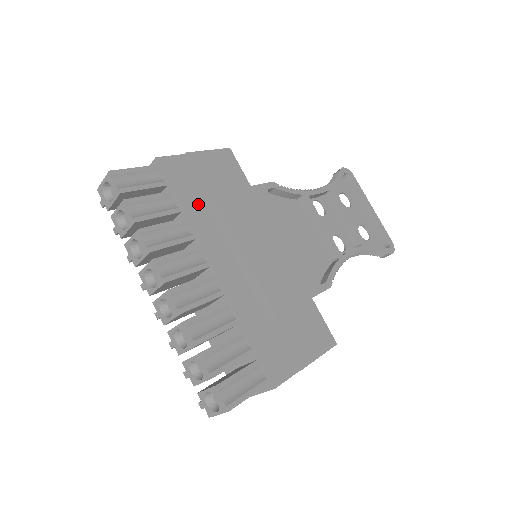
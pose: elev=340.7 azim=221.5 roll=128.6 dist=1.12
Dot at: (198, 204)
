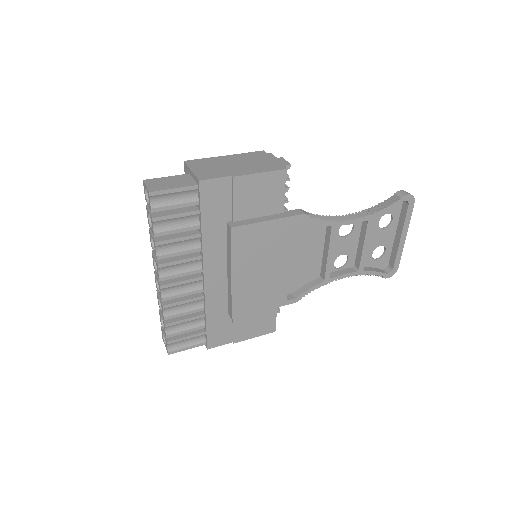
Dot at: (219, 225)
